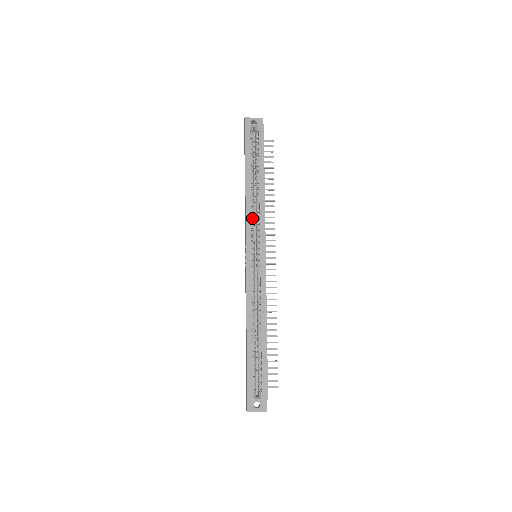
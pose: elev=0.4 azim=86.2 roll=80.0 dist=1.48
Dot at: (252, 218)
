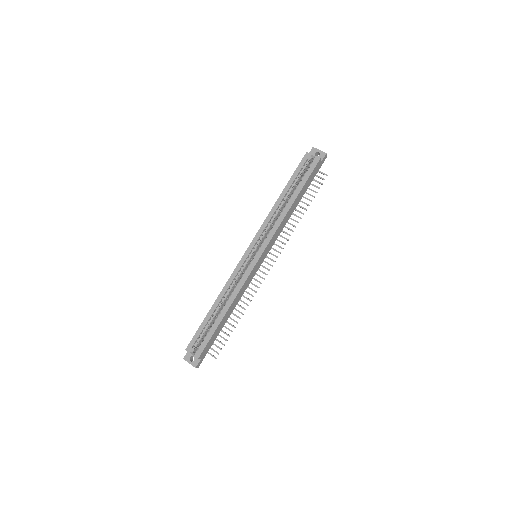
Dot at: (270, 226)
